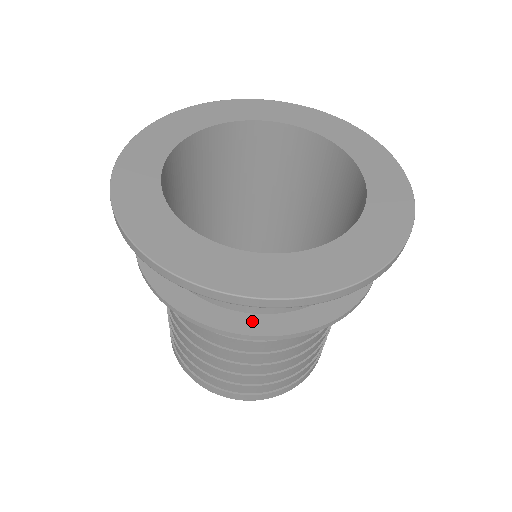
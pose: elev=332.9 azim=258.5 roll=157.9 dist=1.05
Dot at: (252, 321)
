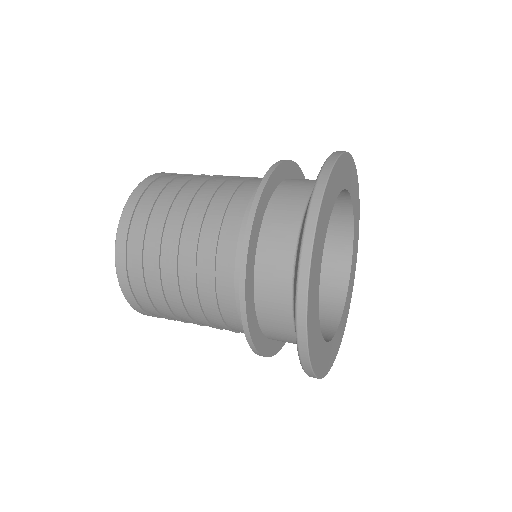
Dot at: occluded
